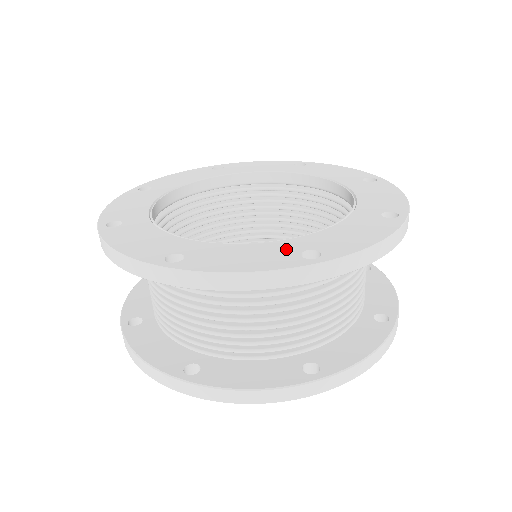
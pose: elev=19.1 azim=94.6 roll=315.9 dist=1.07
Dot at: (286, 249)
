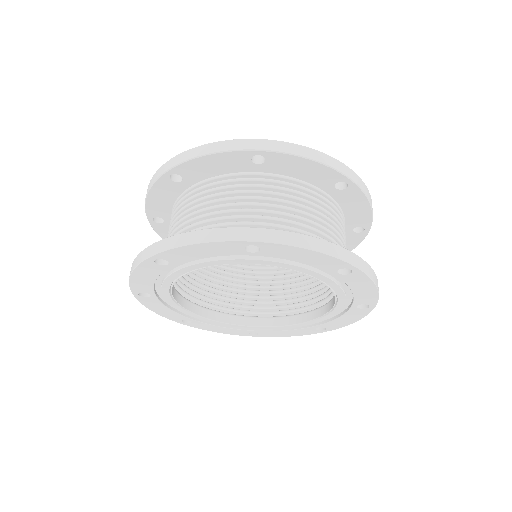
Dot at: occluded
